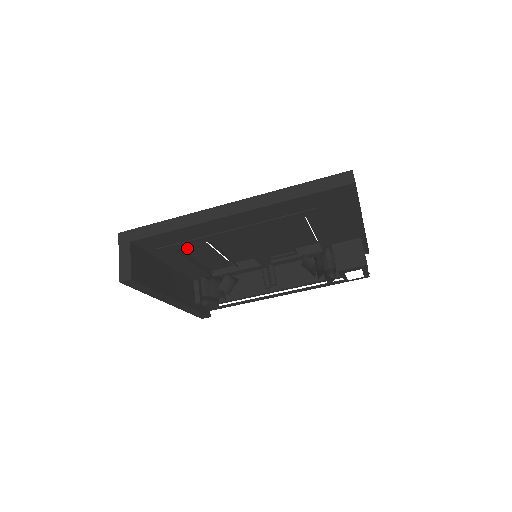
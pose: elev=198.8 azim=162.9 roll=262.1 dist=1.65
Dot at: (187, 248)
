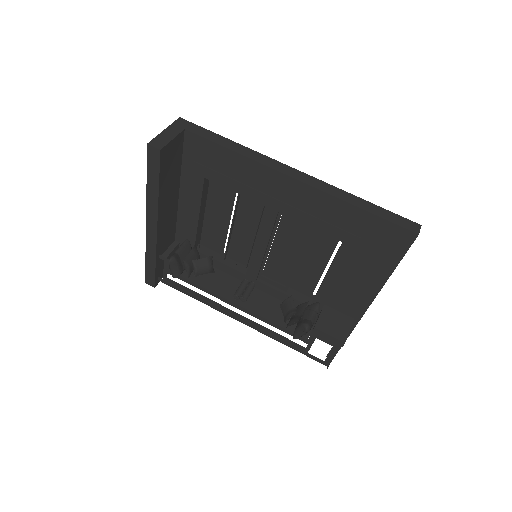
Dot at: (213, 190)
